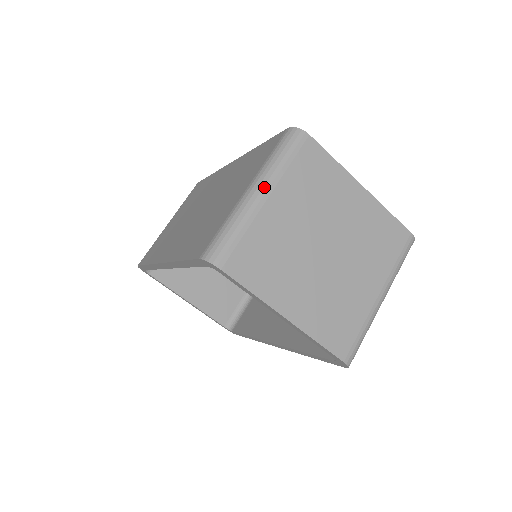
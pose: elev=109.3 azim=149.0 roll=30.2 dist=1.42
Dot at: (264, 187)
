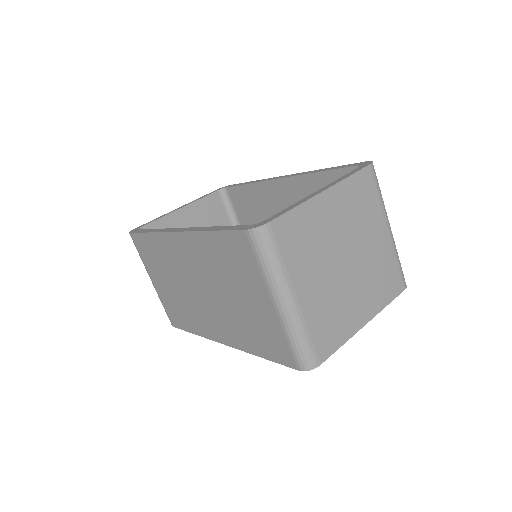
Dot at: (287, 295)
